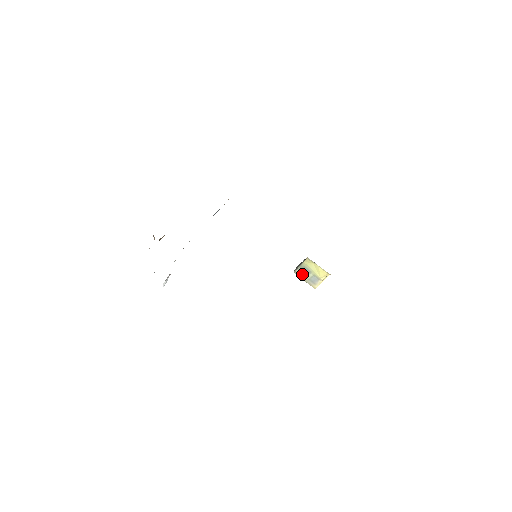
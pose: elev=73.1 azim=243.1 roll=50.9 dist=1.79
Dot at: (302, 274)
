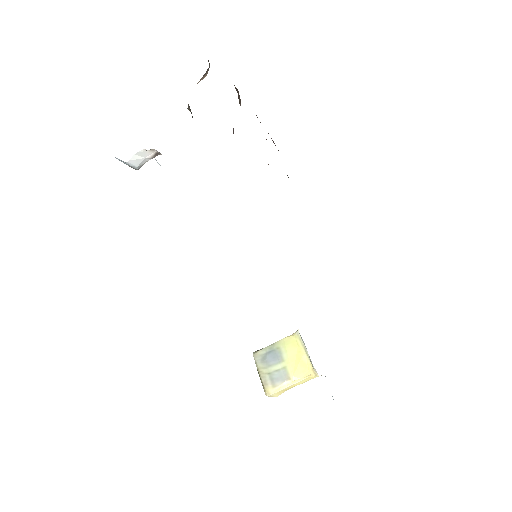
Dot at: (265, 360)
